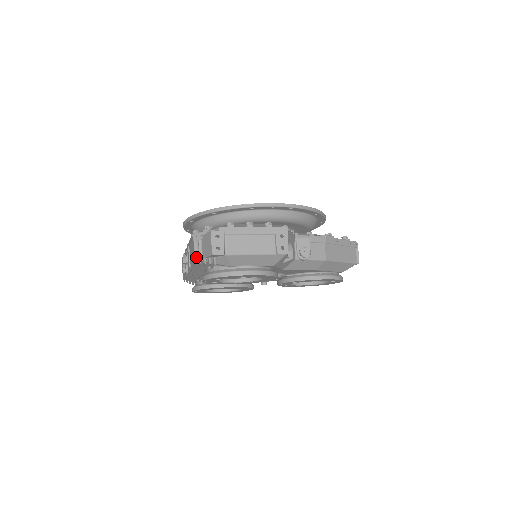
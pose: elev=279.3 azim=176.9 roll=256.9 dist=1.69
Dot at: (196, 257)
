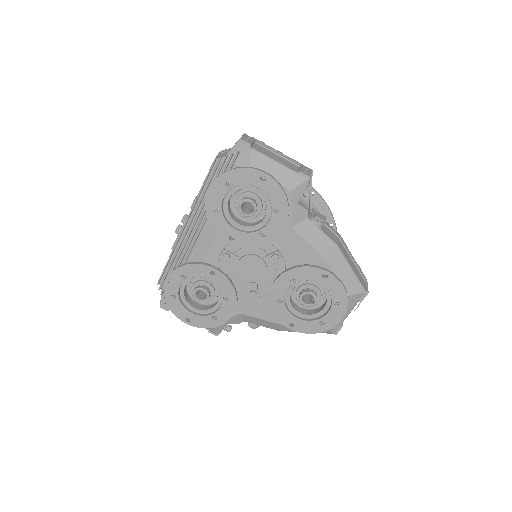
Dot at: (217, 158)
